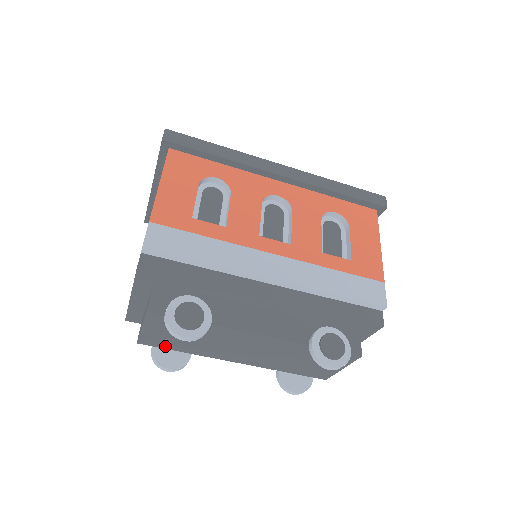
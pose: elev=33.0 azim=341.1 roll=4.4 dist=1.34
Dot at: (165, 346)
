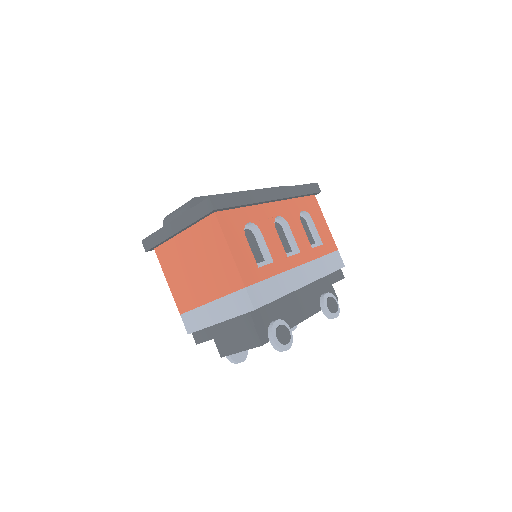
Dot at: occluded
